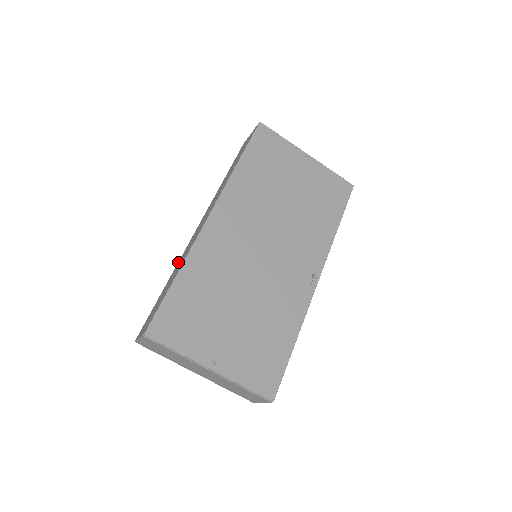
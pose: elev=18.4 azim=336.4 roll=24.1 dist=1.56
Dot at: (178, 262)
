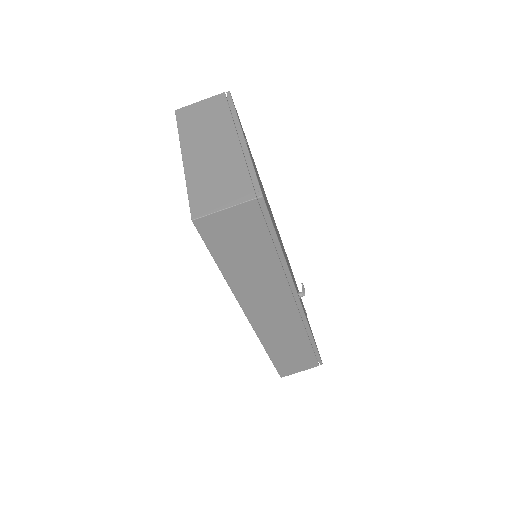
Dot at: occluded
